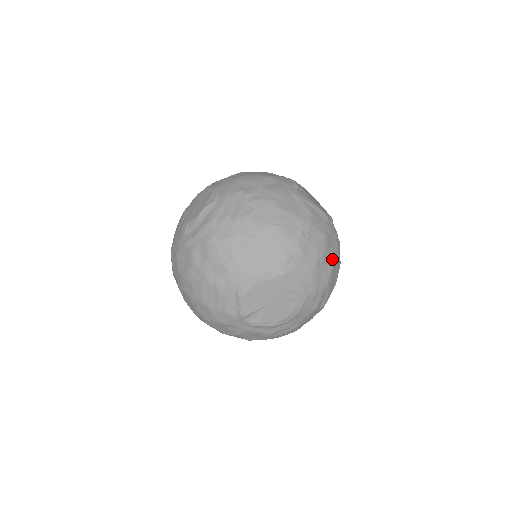
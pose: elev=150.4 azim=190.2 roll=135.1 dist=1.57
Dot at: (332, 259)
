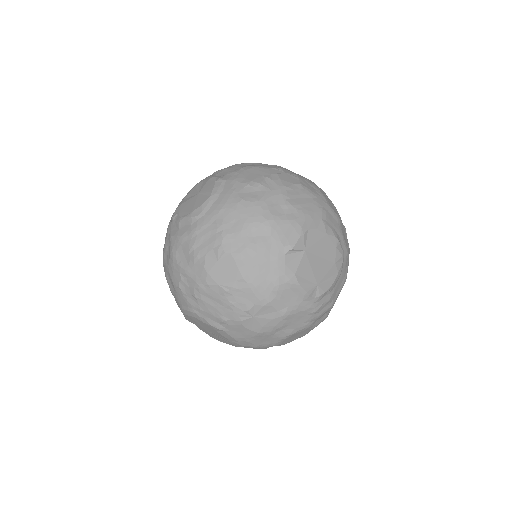
Dot at: (287, 333)
